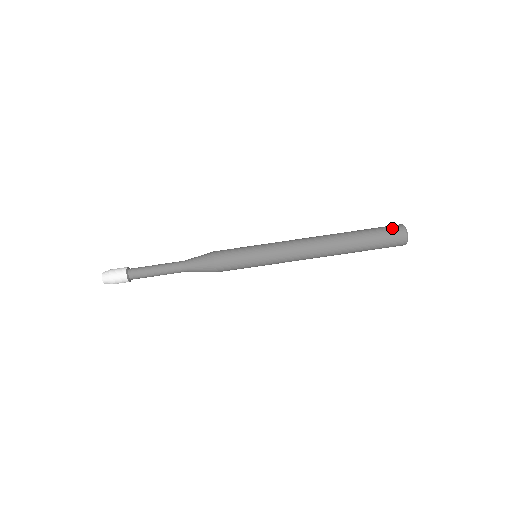
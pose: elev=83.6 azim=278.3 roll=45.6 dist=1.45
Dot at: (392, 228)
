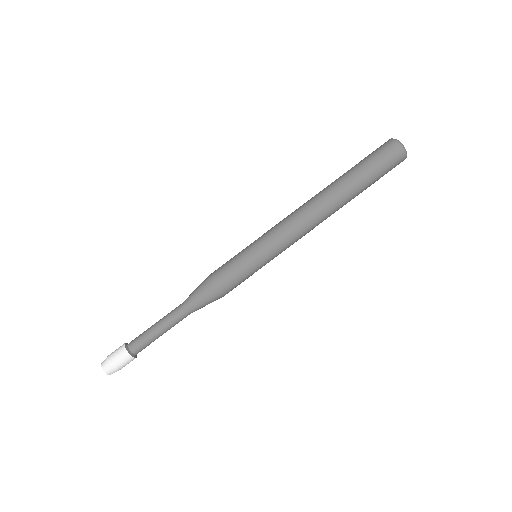
Dot at: (390, 154)
